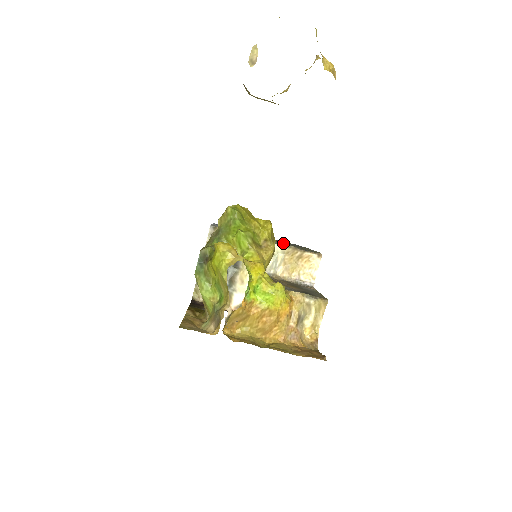
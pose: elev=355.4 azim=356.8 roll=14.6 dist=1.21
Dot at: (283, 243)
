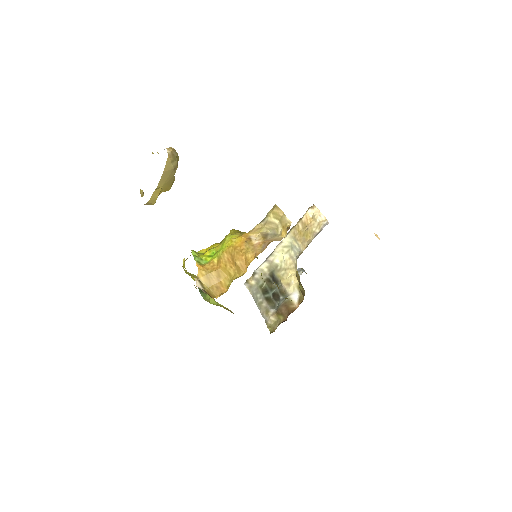
Dot at: (288, 235)
